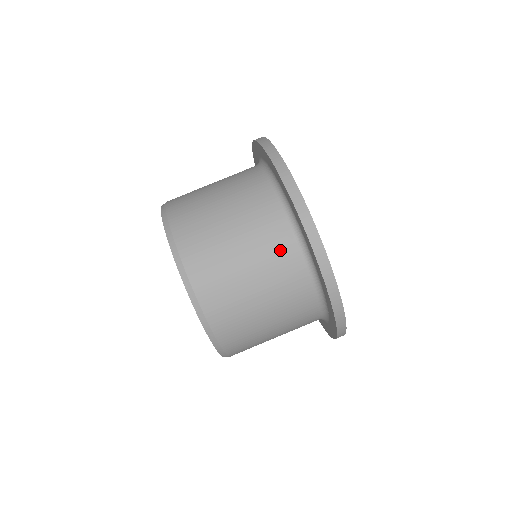
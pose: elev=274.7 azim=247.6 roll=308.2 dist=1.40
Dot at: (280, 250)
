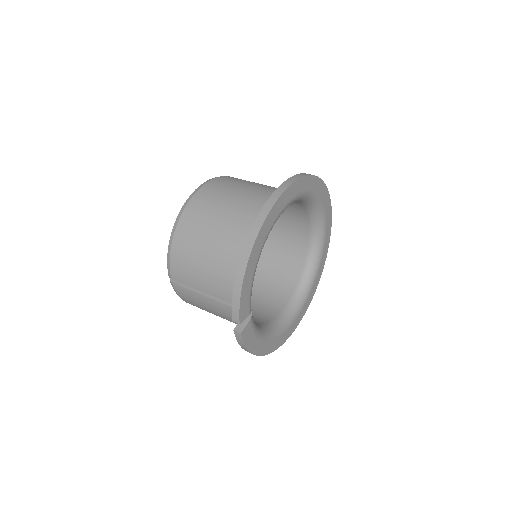
Dot at: occluded
